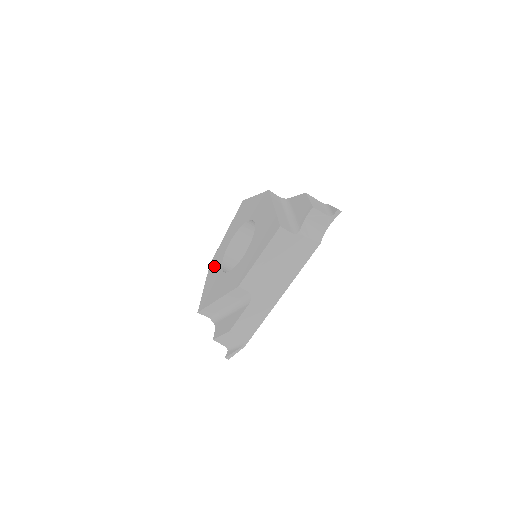
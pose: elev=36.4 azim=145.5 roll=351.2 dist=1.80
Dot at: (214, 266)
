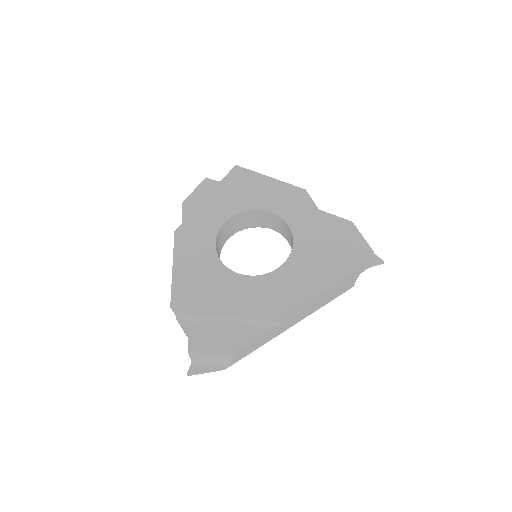
Dot at: (193, 242)
